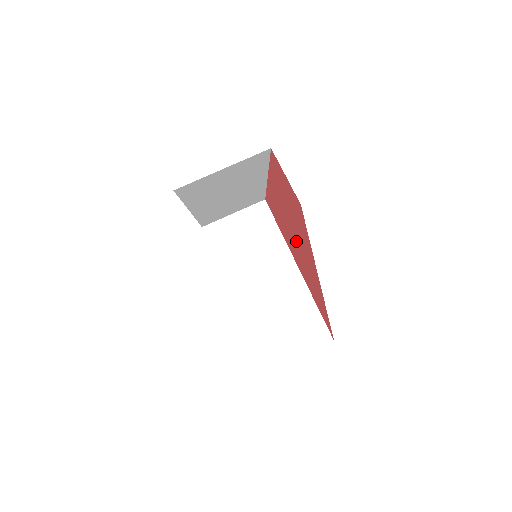
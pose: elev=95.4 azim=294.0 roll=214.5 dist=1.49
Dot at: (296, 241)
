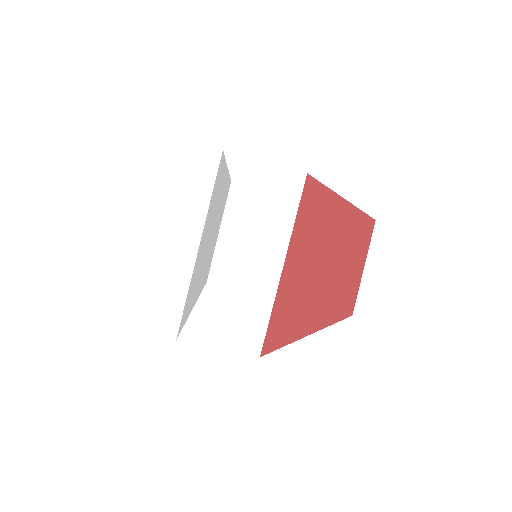
Dot at: (306, 274)
